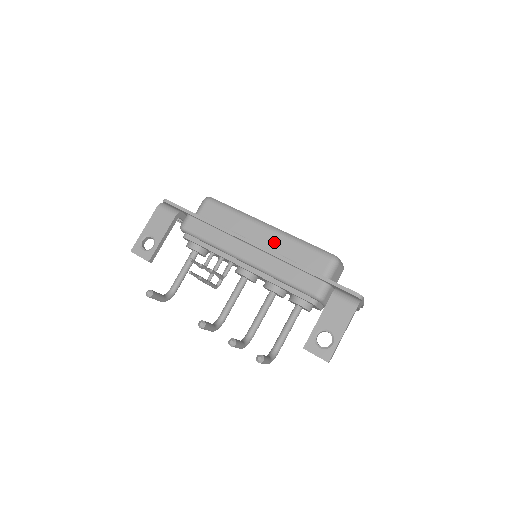
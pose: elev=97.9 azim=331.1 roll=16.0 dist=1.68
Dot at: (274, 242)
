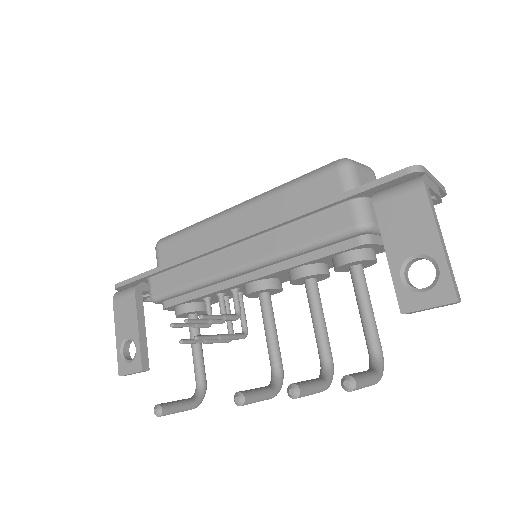
Dot at: (256, 217)
